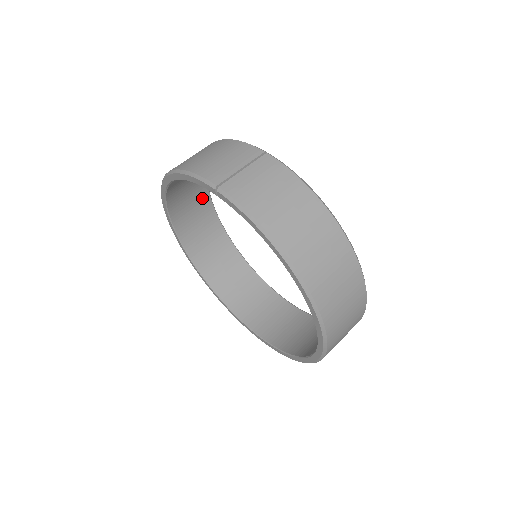
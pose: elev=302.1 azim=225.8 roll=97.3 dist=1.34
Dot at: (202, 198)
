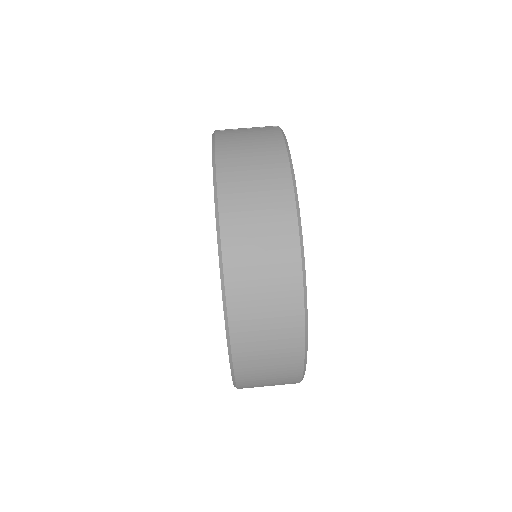
Dot at: occluded
